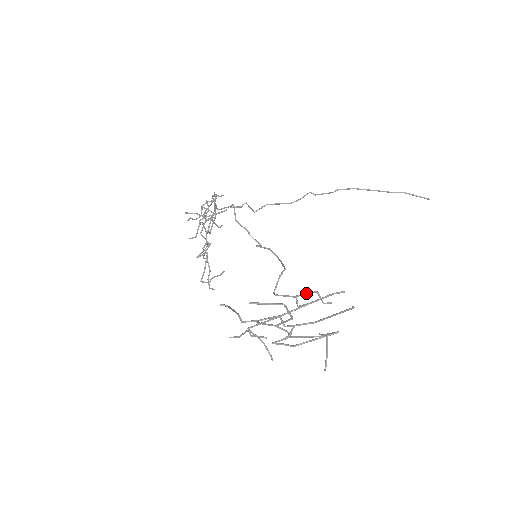
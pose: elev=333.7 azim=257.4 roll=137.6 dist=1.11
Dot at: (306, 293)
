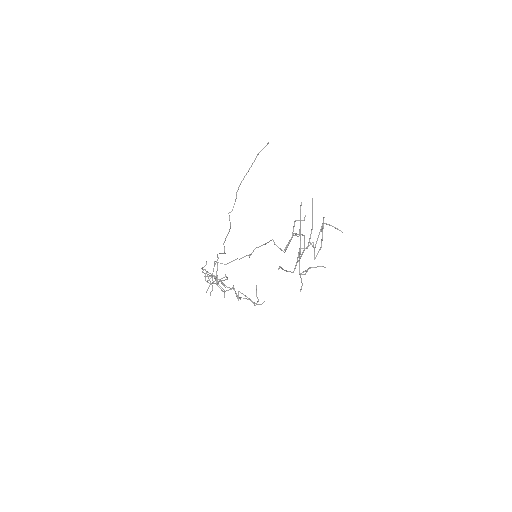
Dot at: (293, 228)
